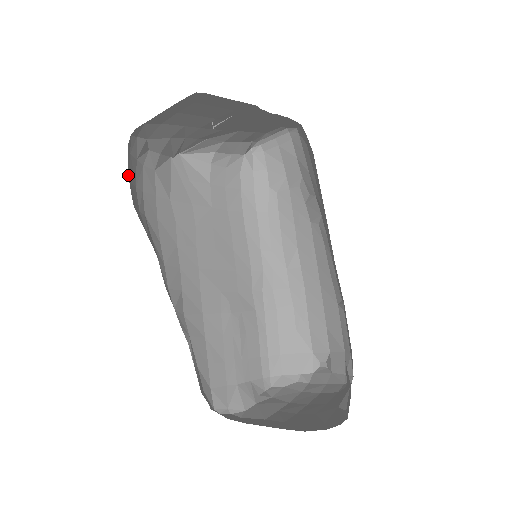
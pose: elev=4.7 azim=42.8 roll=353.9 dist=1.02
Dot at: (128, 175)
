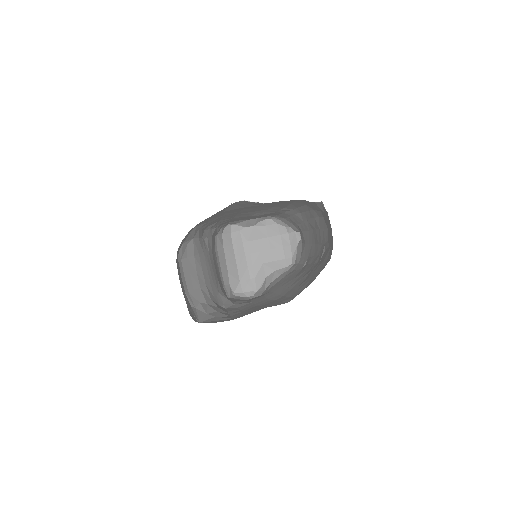
Dot at: (178, 249)
